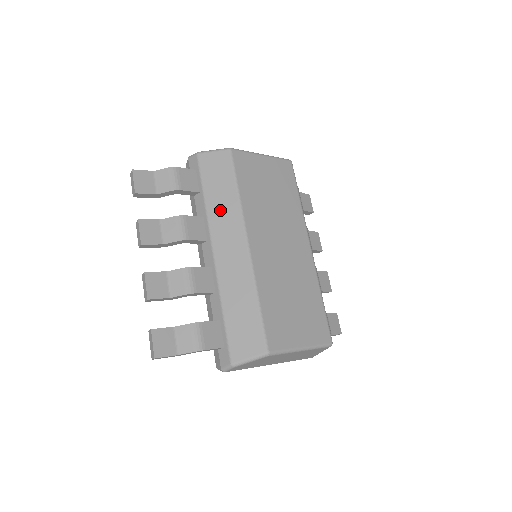
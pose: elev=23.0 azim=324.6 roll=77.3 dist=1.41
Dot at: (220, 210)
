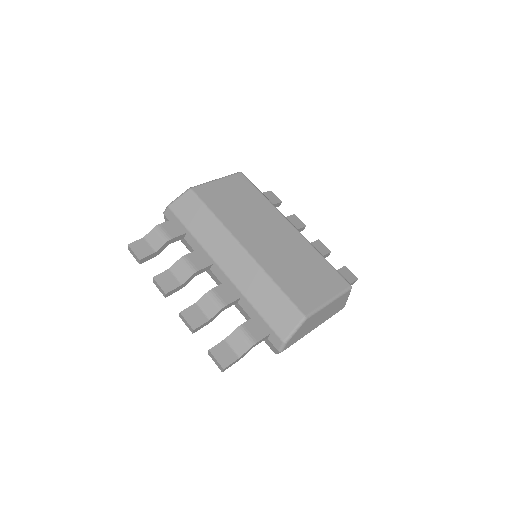
Dot at: (209, 236)
